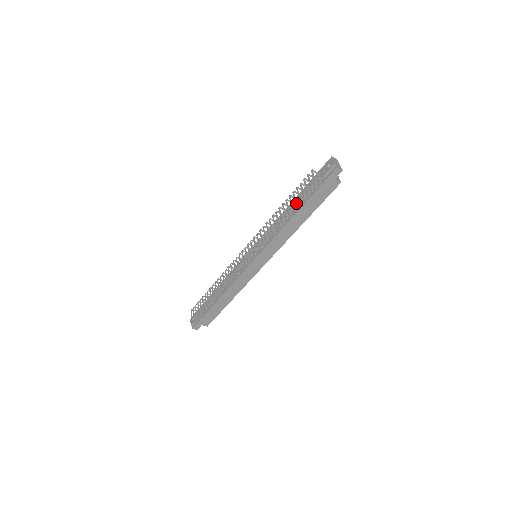
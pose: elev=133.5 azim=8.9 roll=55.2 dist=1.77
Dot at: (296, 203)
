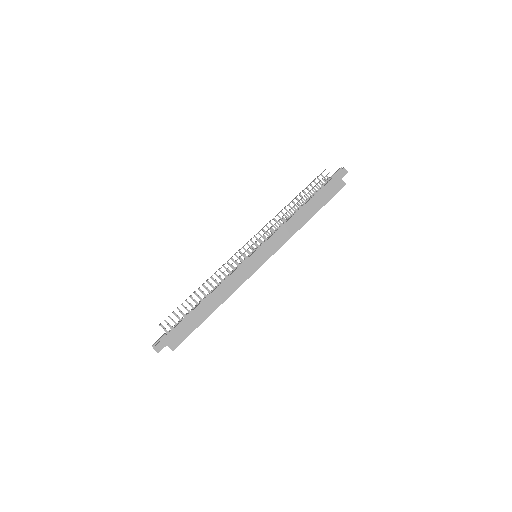
Dot at: (307, 186)
